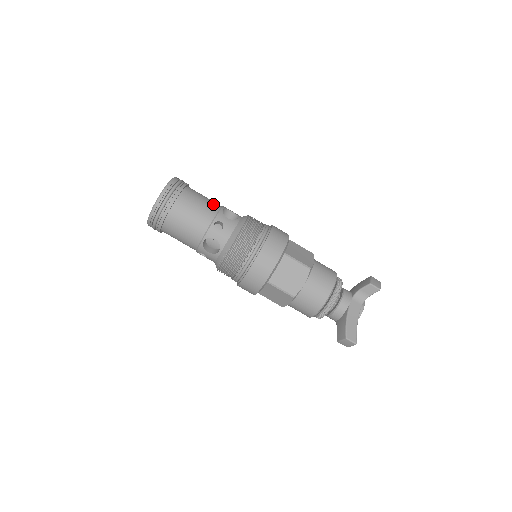
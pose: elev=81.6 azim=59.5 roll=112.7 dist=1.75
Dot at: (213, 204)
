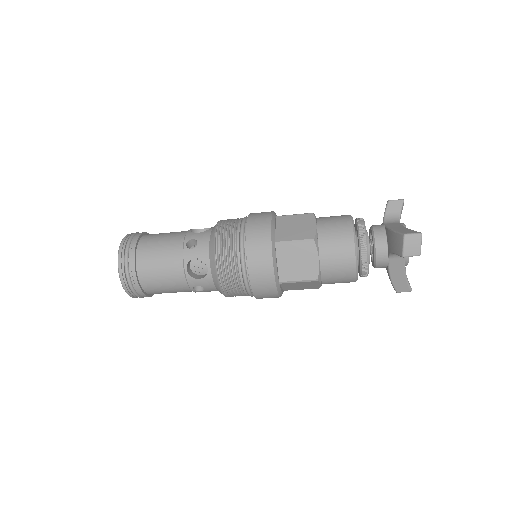
Dot at: (174, 270)
